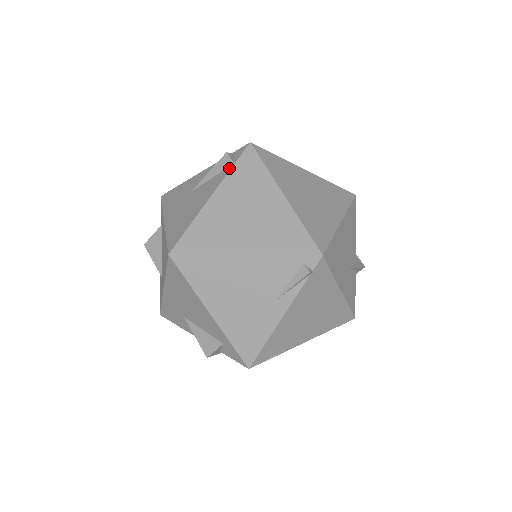
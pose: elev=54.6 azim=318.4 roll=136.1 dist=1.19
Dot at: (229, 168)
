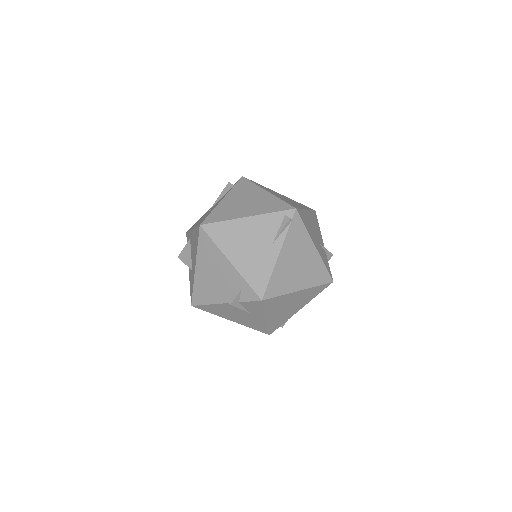
Dot at: (231, 188)
